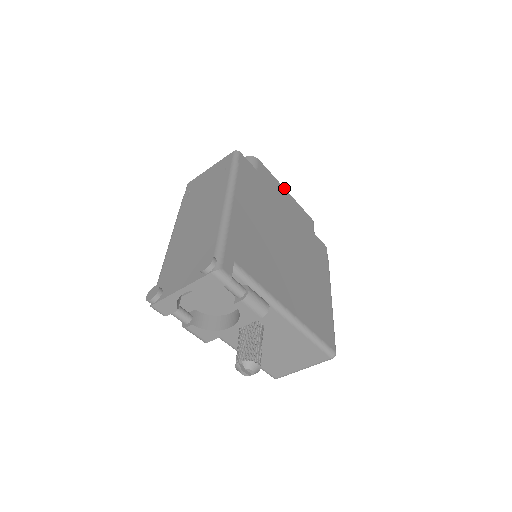
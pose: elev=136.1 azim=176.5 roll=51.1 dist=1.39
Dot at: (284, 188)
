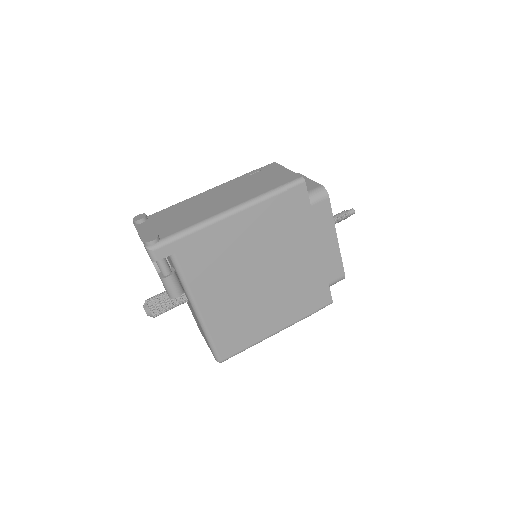
Dot at: (336, 234)
